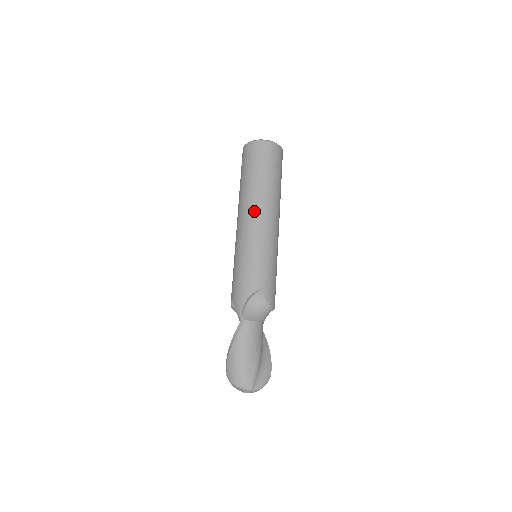
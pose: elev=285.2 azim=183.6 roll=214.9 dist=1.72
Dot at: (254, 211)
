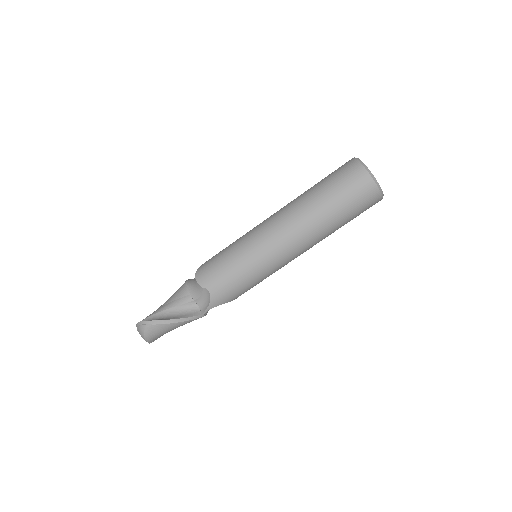
Dot at: (304, 249)
